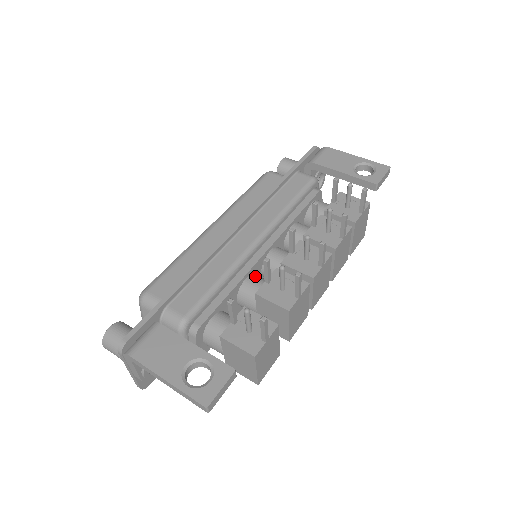
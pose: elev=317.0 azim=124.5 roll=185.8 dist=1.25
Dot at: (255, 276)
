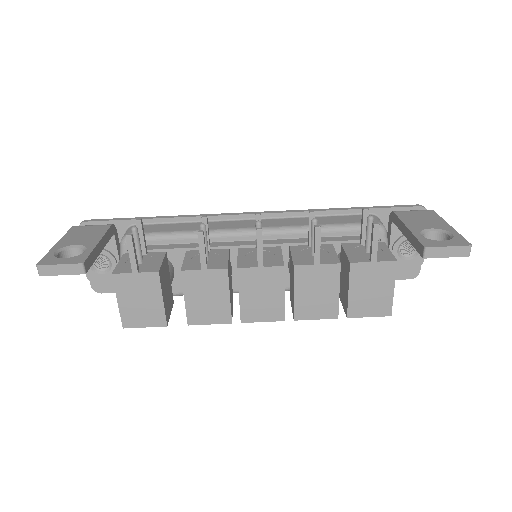
Dot at: occluded
